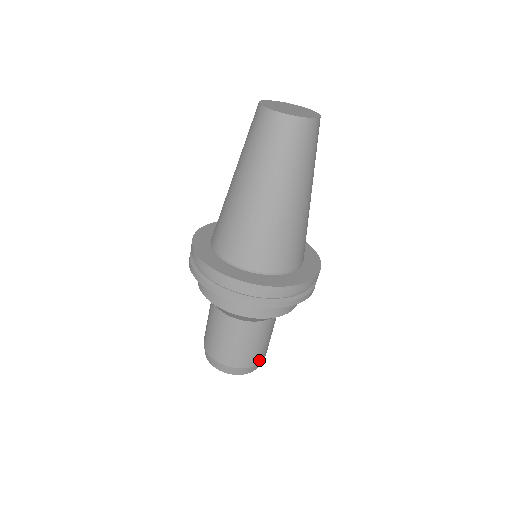
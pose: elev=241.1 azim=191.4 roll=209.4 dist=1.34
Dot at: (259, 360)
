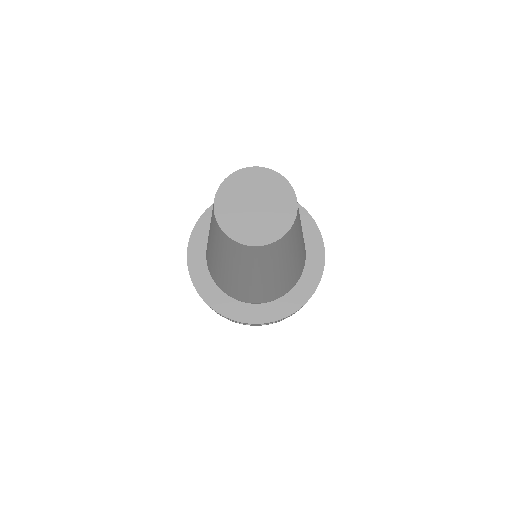
Dot at: occluded
